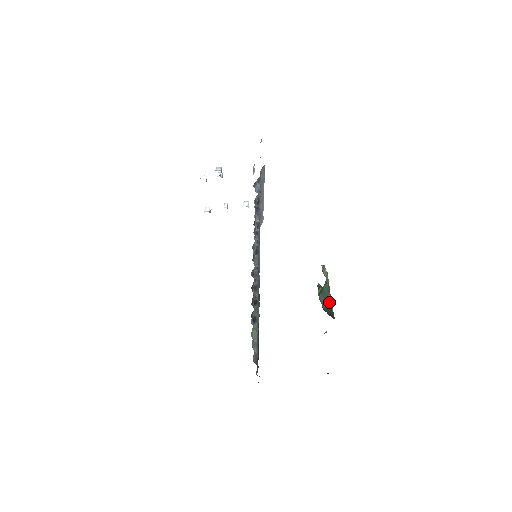
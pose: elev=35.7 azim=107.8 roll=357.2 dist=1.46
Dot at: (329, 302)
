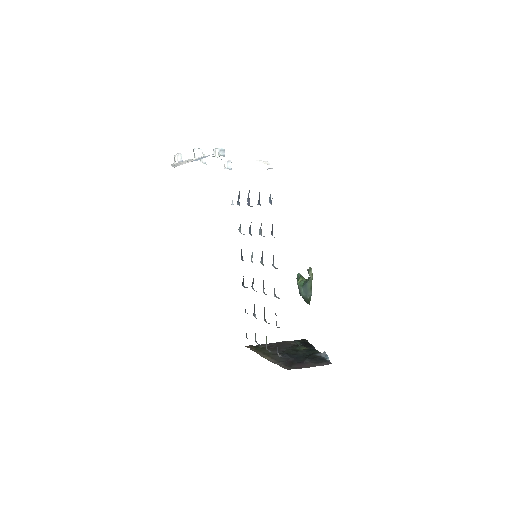
Dot at: (309, 296)
